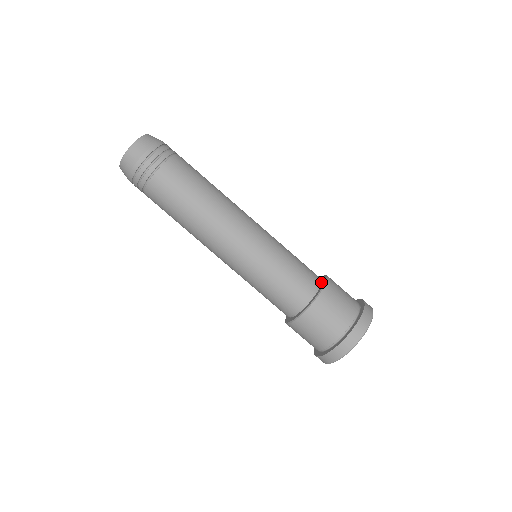
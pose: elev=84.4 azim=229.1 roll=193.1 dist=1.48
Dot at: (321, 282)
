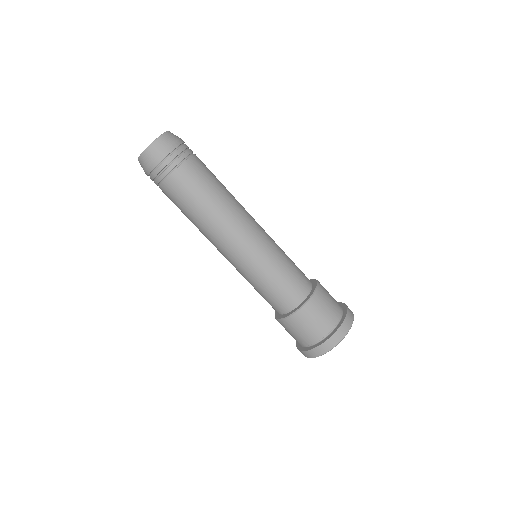
Dot at: occluded
